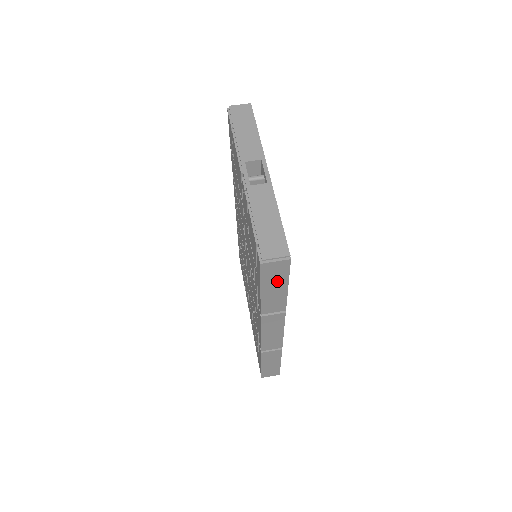
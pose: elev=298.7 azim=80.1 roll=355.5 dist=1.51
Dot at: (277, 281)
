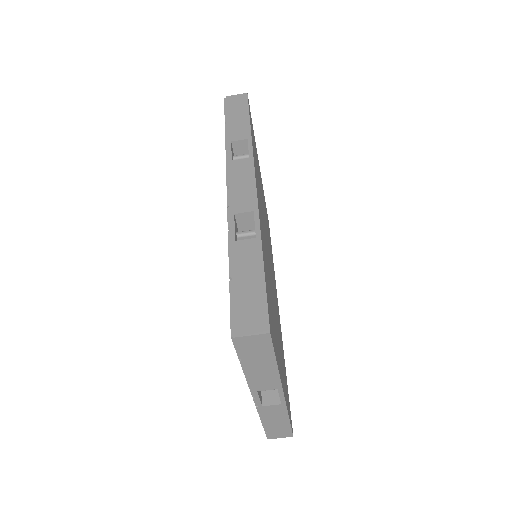
Dot at: occluded
